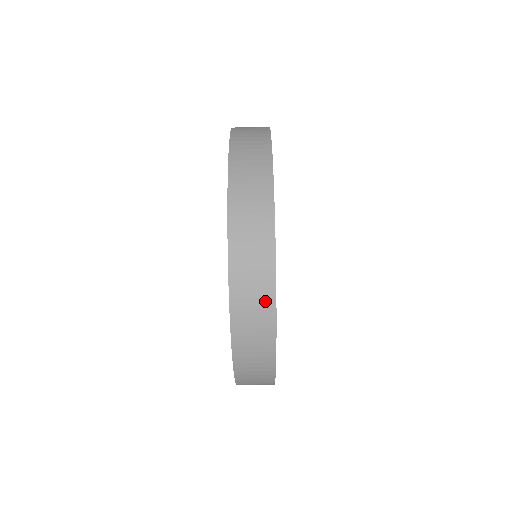
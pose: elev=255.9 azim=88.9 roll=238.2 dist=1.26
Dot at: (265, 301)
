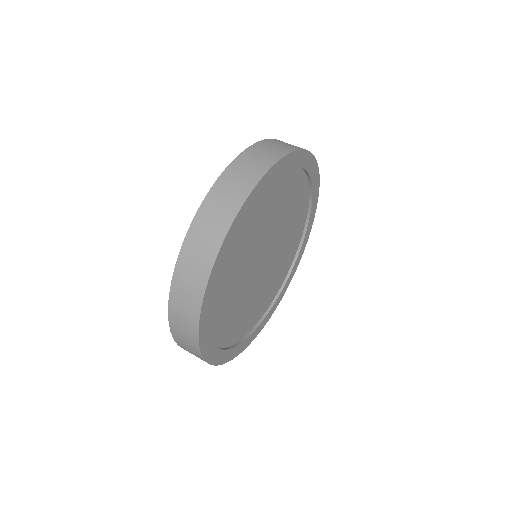
Dot at: (275, 155)
